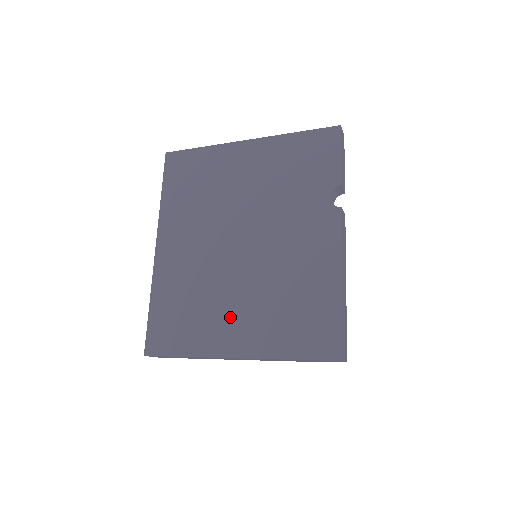
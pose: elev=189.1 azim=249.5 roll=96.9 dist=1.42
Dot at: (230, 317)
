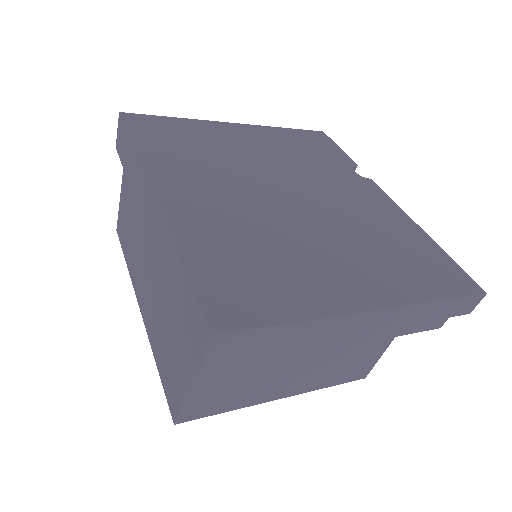
Dot at: (331, 265)
